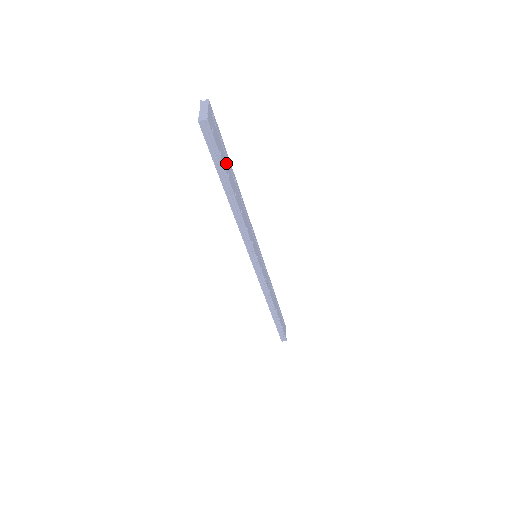
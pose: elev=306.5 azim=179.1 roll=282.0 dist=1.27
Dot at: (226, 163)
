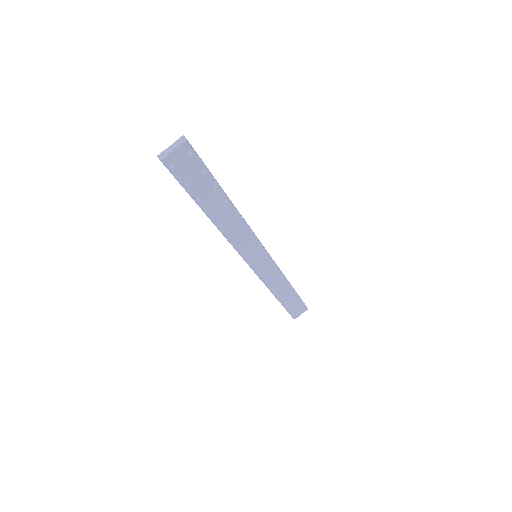
Dot at: (203, 190)
